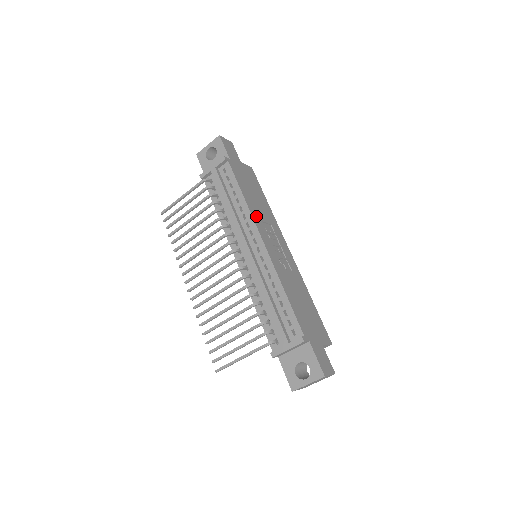
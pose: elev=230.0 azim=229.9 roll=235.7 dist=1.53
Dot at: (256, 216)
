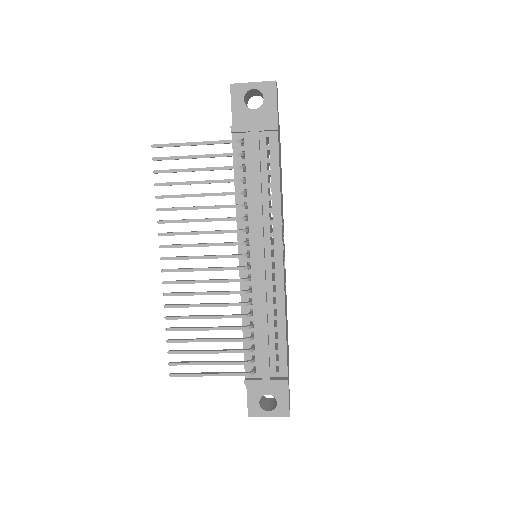
Dot at: occluded
